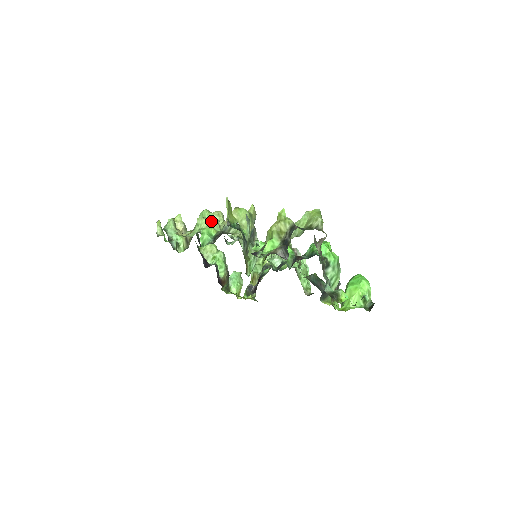
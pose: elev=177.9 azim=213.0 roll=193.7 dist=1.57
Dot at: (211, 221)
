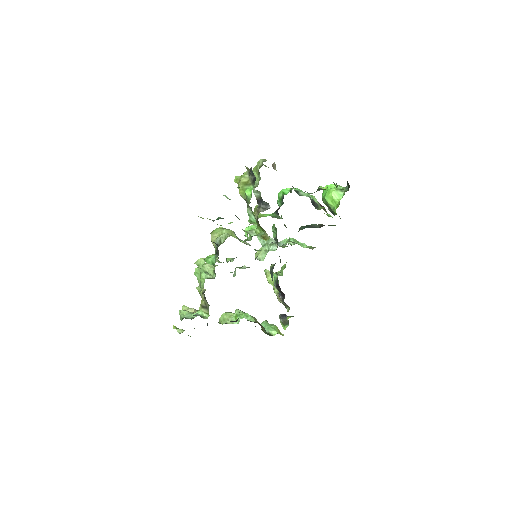
Dot at: (206, 270)
